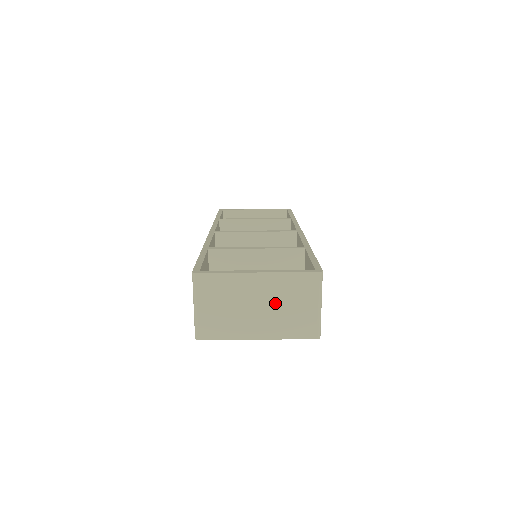
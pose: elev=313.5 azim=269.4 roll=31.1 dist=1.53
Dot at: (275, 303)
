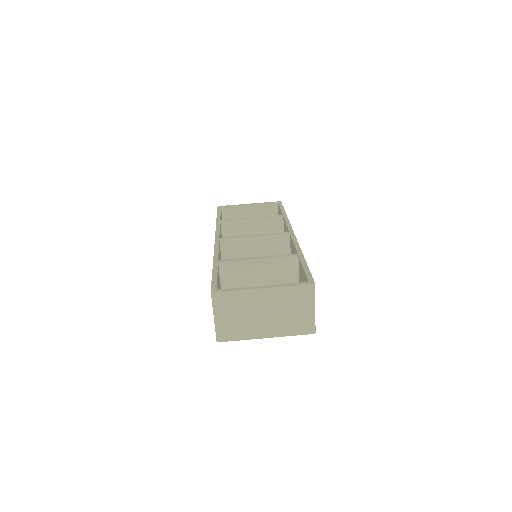
Dot at: (278, 310)
